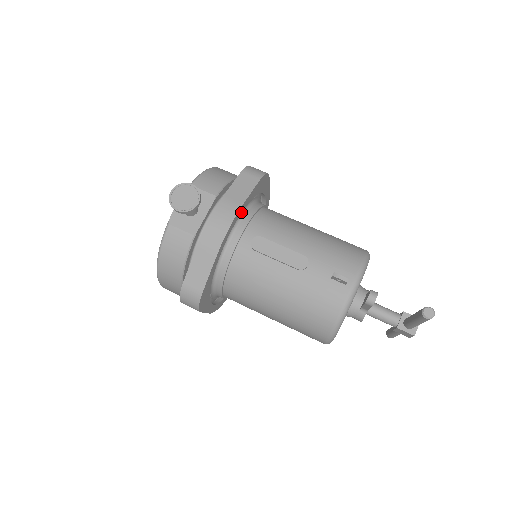
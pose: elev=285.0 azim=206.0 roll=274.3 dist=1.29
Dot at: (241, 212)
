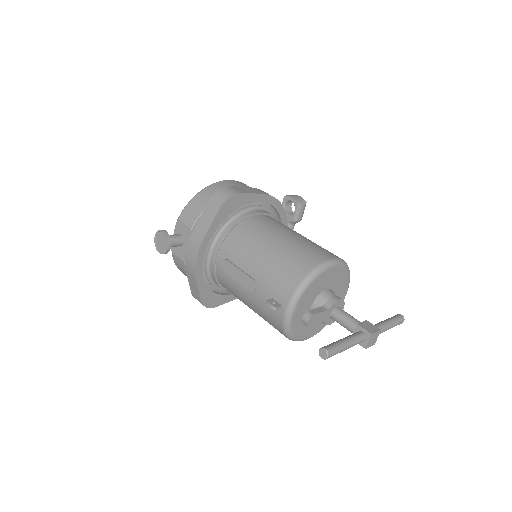
Dot at: (208, 241)
